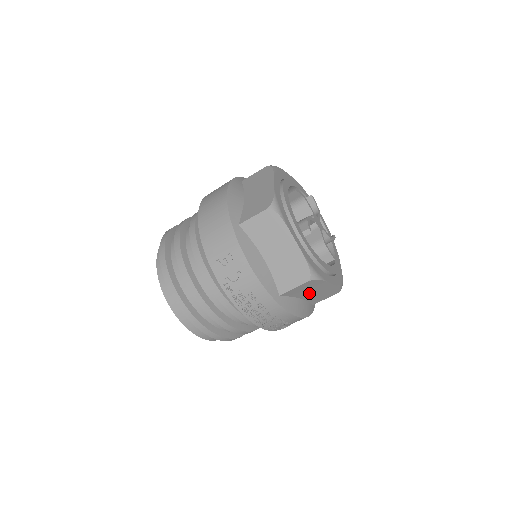
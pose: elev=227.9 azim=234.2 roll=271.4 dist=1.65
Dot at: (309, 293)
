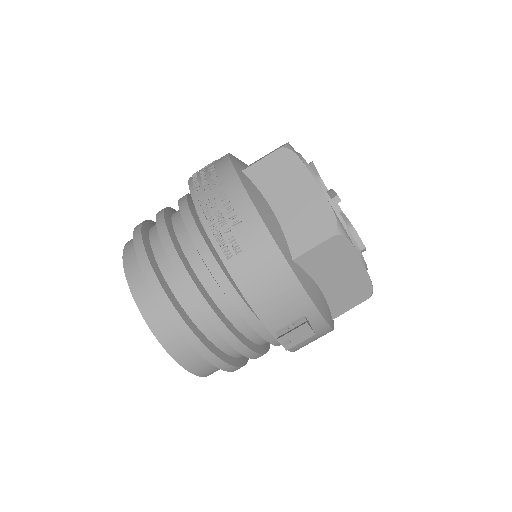
Dot at: (284, 197)
